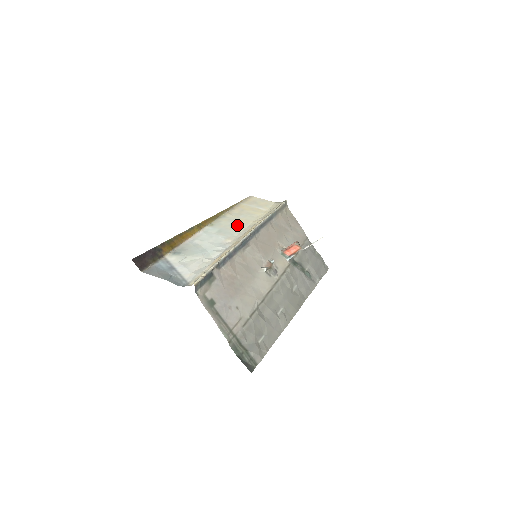
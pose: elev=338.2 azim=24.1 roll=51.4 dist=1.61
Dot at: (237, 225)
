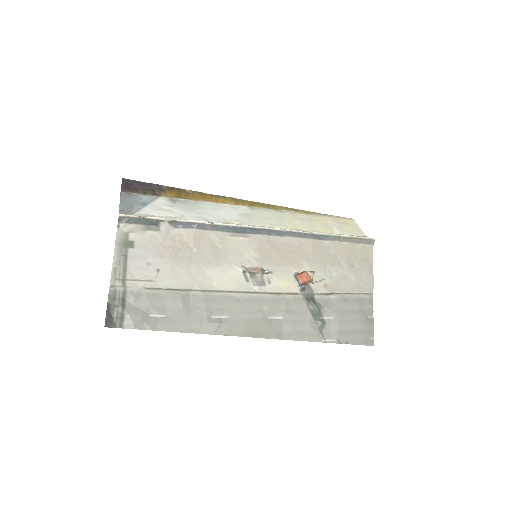
Dot at: (275, 221)
